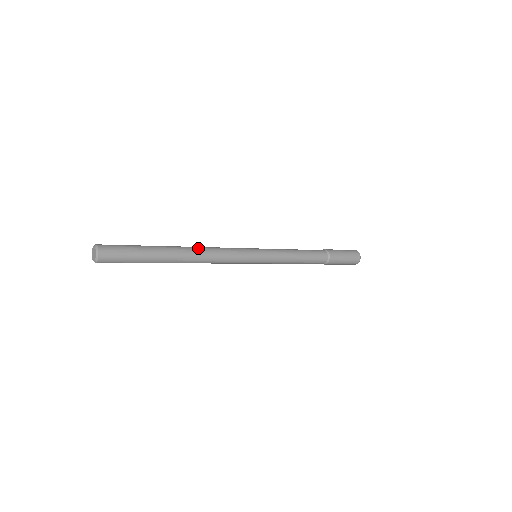
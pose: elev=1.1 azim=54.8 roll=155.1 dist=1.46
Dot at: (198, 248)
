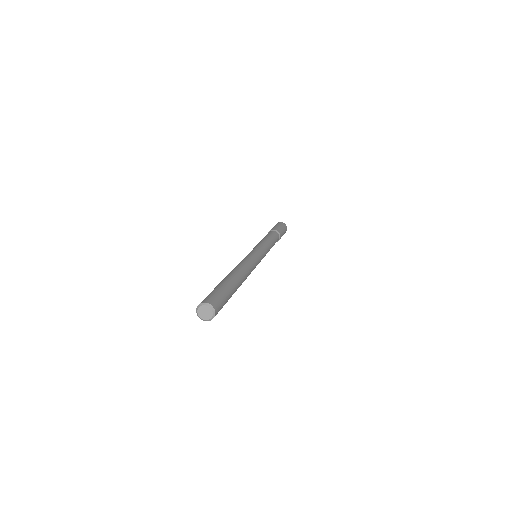
Dot at: (241, 268)
